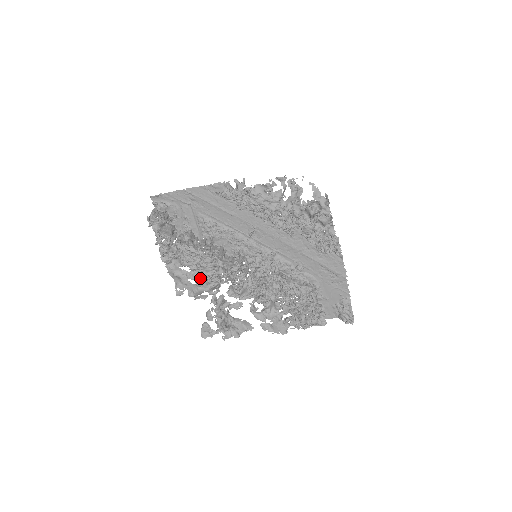
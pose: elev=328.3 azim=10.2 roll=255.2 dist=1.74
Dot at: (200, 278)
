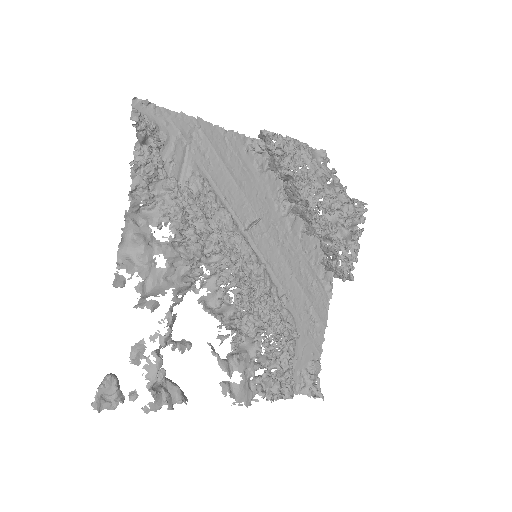
Dot at: (176, 259)
